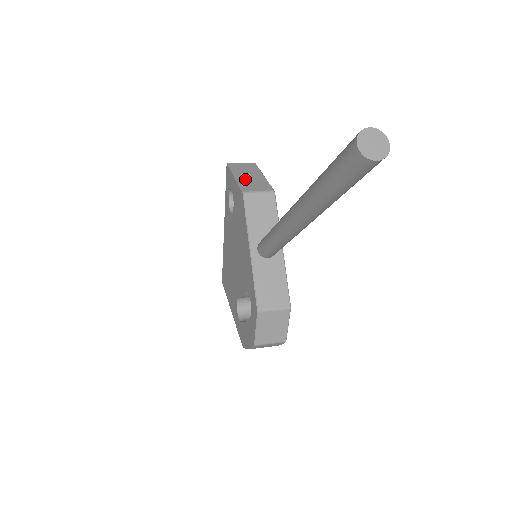
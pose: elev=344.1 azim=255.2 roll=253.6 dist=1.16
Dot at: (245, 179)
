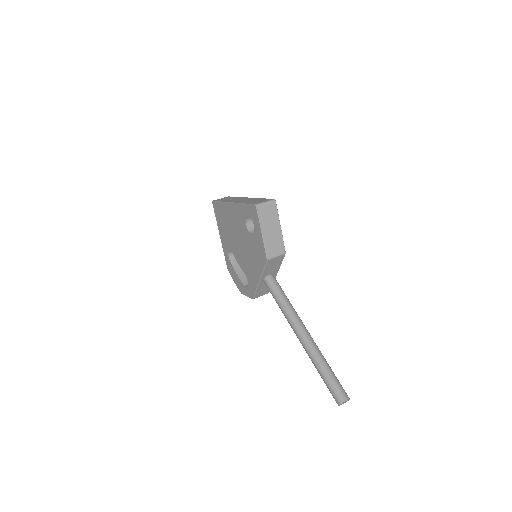
Dot at: (269, 238)
